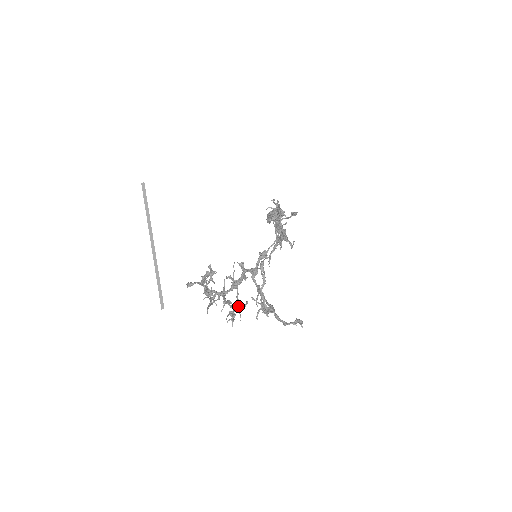
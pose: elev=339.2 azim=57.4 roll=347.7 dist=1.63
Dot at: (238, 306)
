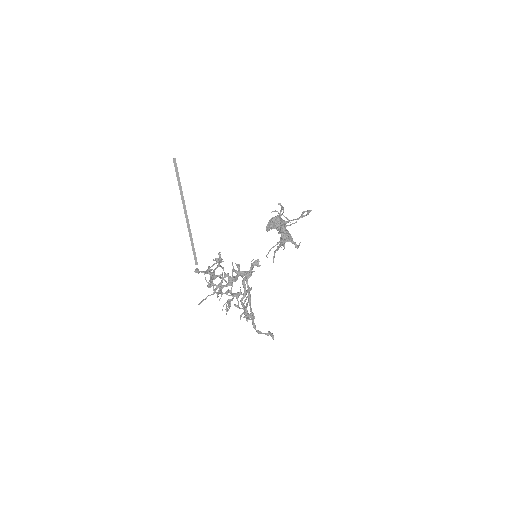
Dot at: (237, 296)
